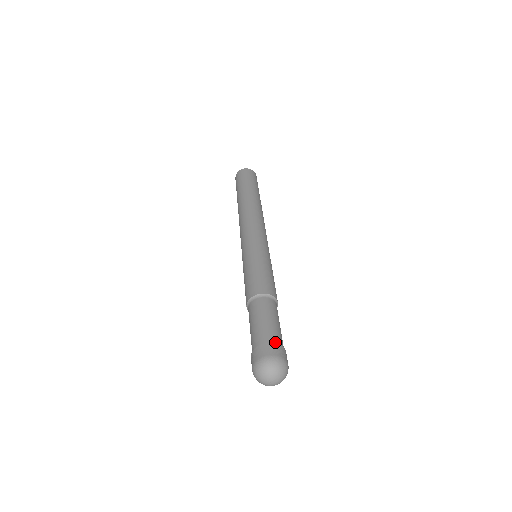
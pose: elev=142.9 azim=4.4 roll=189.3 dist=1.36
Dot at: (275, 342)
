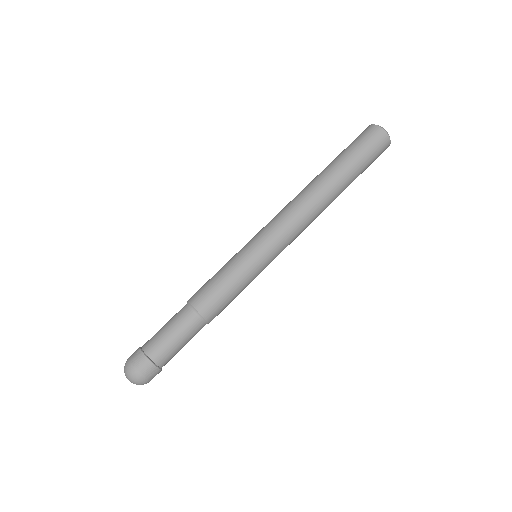
Dot at: (153, 359)
